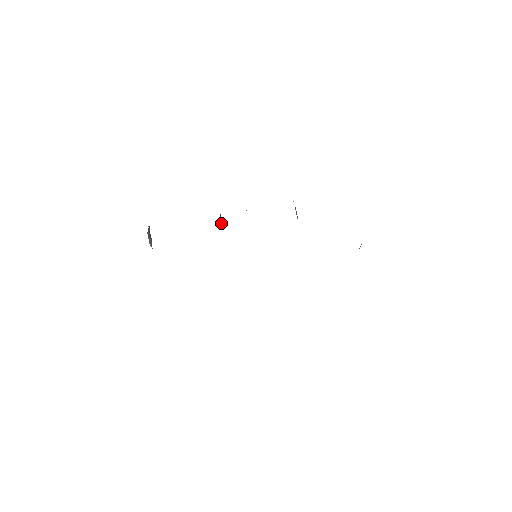
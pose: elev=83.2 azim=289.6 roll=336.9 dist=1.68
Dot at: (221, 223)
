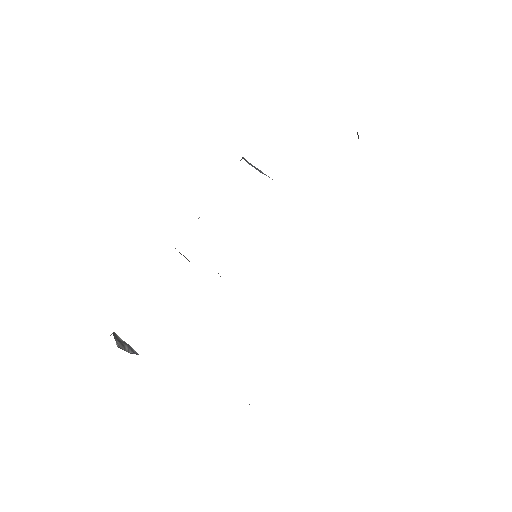
Dot at: occluded
